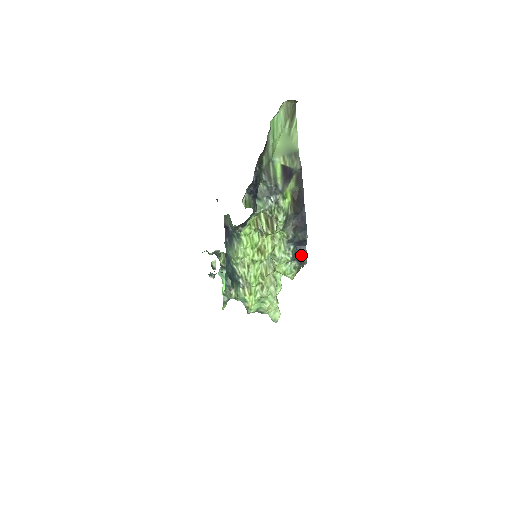
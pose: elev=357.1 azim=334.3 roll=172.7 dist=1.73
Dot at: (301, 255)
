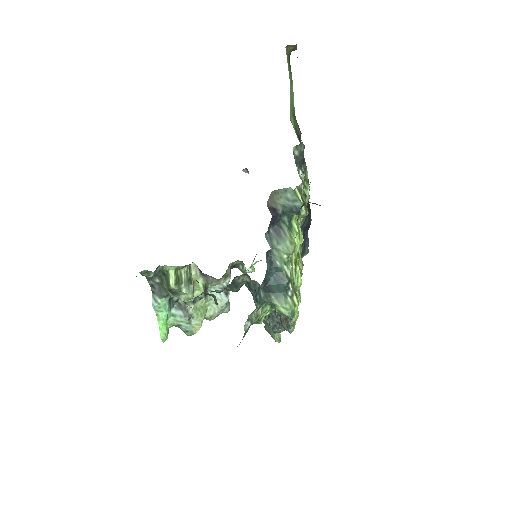
Dot at: (305, 244)
